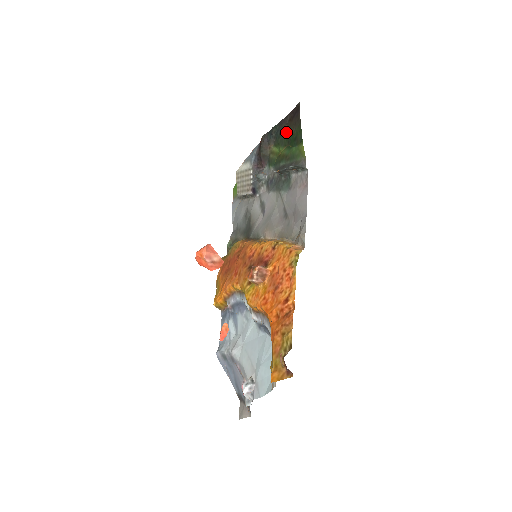
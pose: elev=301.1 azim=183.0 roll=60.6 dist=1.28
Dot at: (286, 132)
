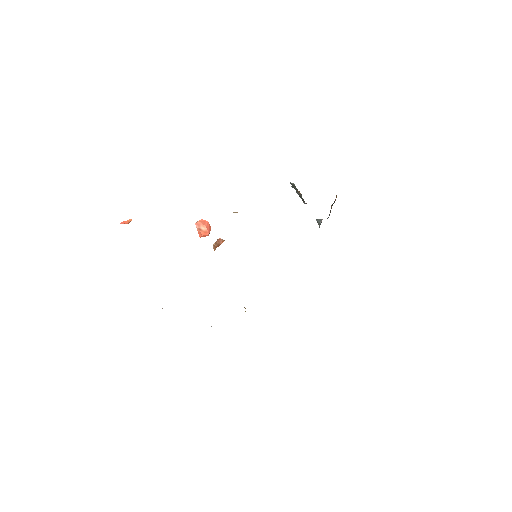
Dot at: occluded
